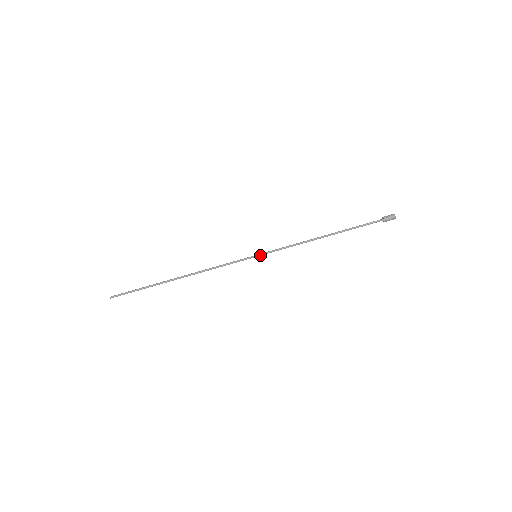
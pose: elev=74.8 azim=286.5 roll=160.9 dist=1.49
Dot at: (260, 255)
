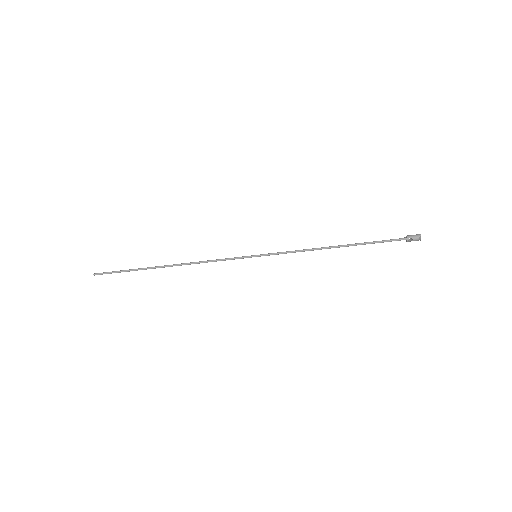
Dot at: occluded
